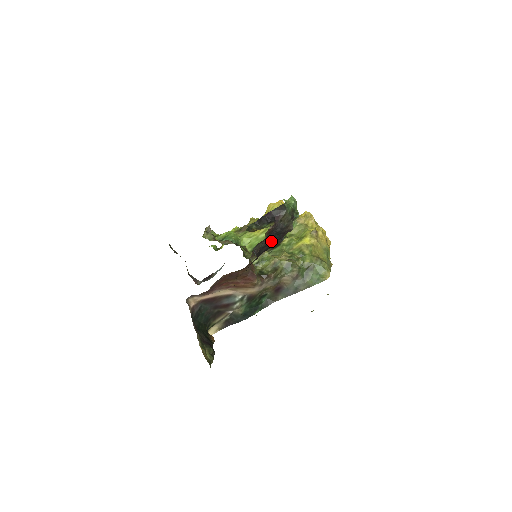
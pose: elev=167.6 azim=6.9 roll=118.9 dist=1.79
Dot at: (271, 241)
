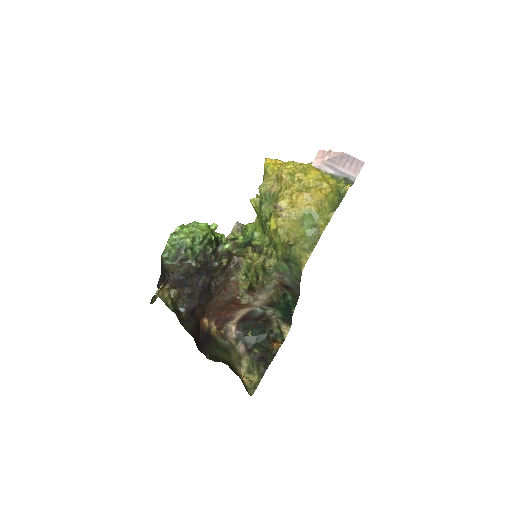
Dot at: (199, 281)
